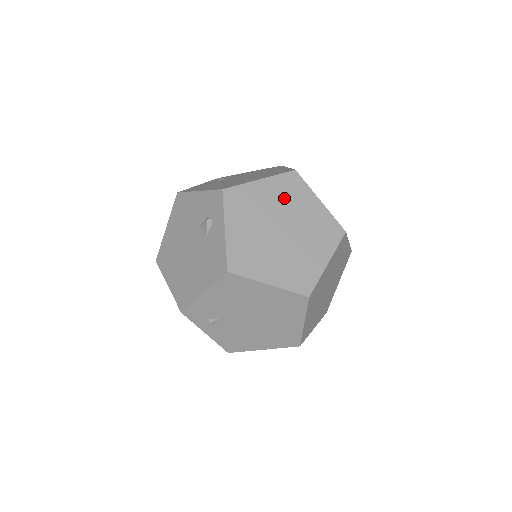
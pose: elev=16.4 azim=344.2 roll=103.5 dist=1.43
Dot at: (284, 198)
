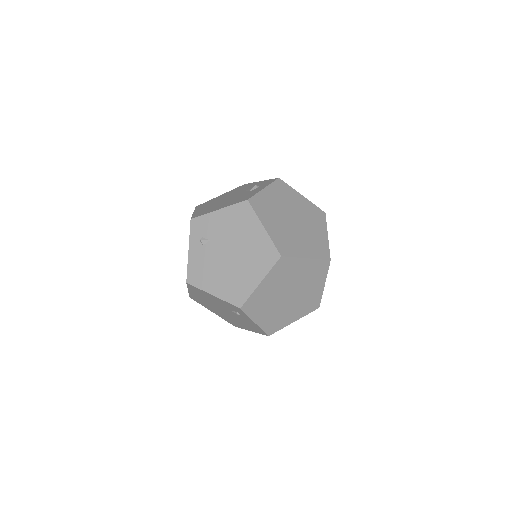
Dot at: (308, 213)
